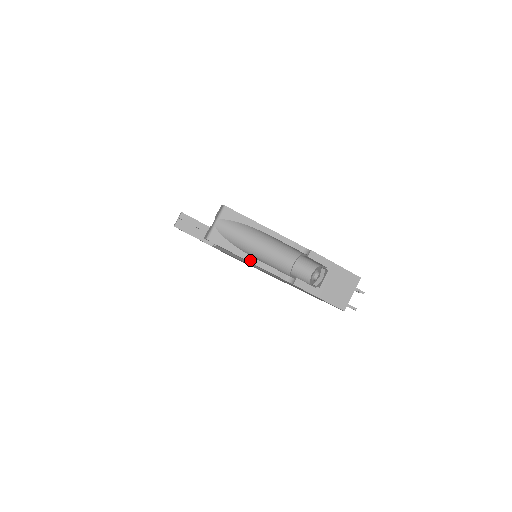
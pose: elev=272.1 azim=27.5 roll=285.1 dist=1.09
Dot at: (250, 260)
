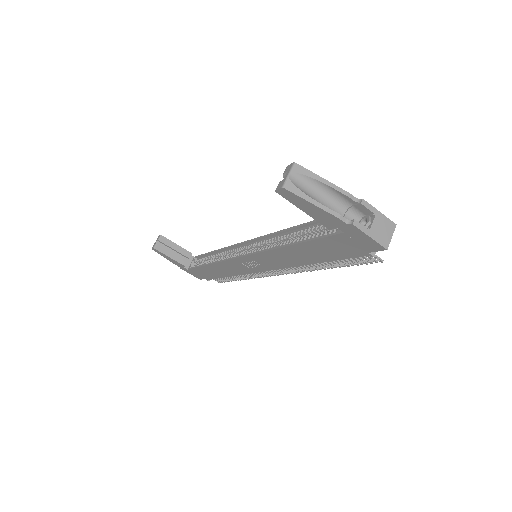
Dot at: (318, 205)
